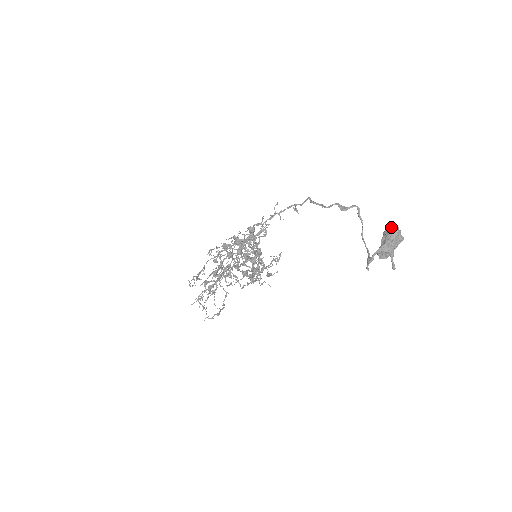
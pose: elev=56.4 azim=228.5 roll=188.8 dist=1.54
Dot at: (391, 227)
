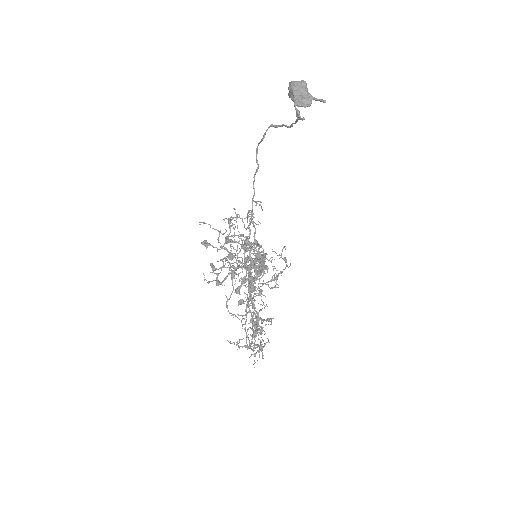
Dot at: occluded
